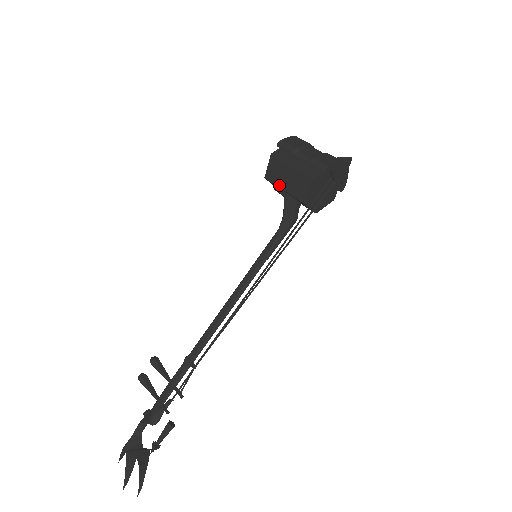
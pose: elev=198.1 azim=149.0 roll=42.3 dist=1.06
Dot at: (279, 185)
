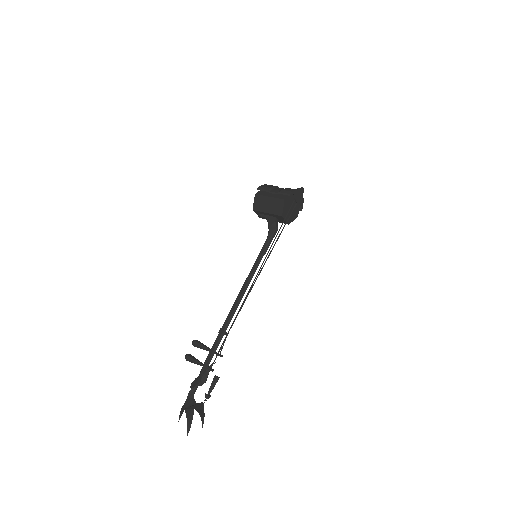
Dot at: (263, 211)
